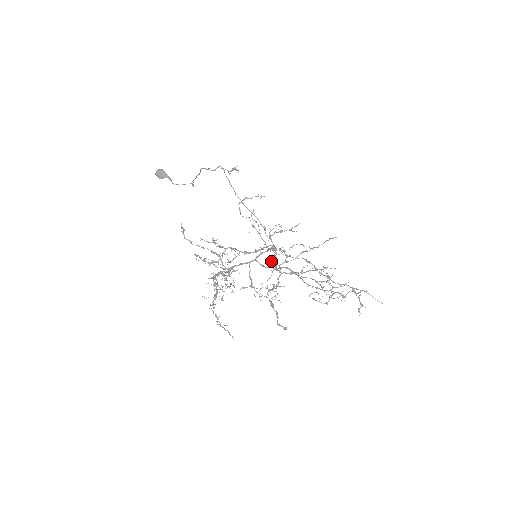
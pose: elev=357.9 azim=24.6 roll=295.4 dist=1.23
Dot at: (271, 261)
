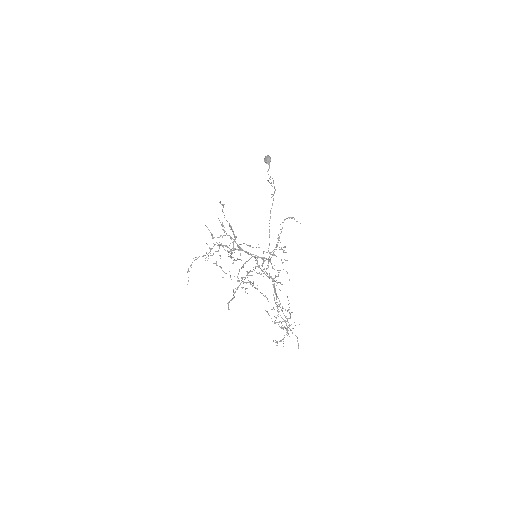
Dot at: (255, 266)
